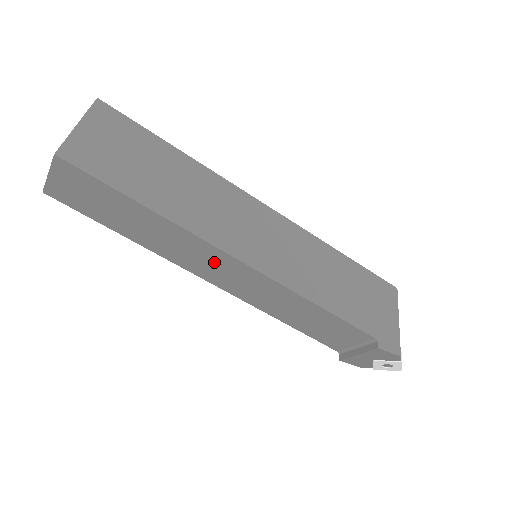
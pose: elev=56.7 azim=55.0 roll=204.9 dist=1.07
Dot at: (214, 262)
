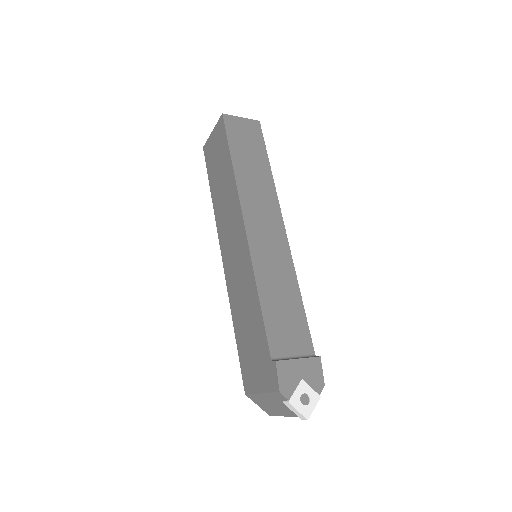
Dot at: (267, 215)
